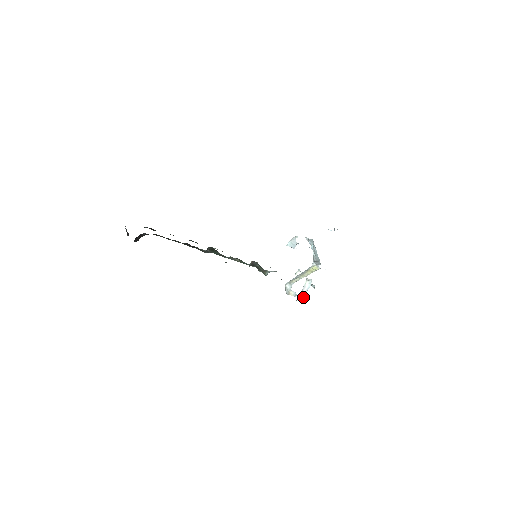
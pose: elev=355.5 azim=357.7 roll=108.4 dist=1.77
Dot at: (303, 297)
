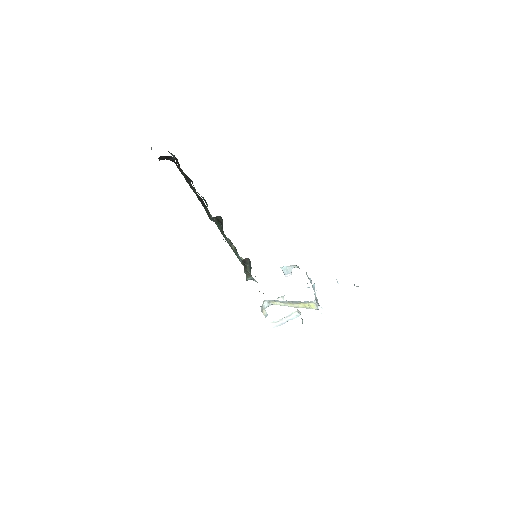
Dot at: (280, 323)
